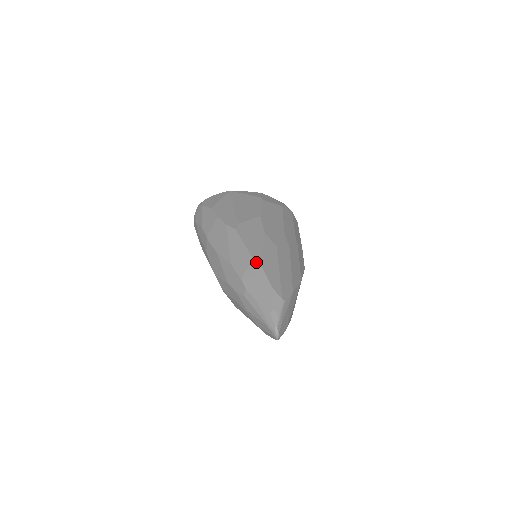
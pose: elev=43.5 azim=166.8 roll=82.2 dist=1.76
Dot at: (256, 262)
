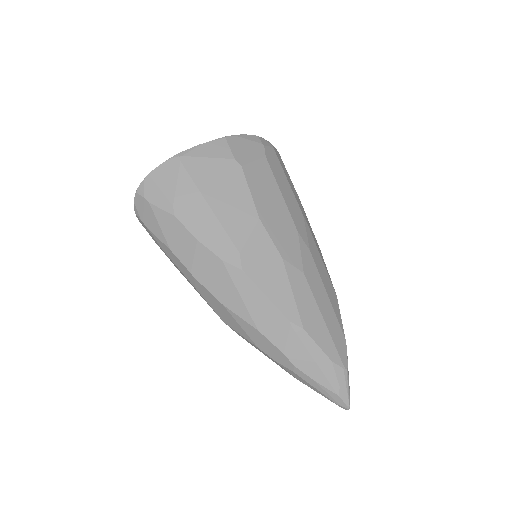
Dot at: (297, 327)
